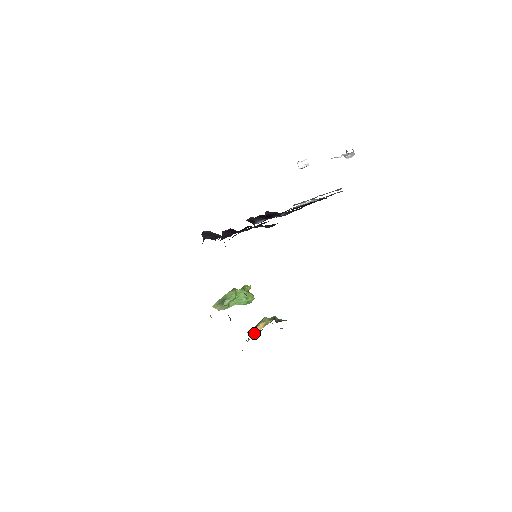
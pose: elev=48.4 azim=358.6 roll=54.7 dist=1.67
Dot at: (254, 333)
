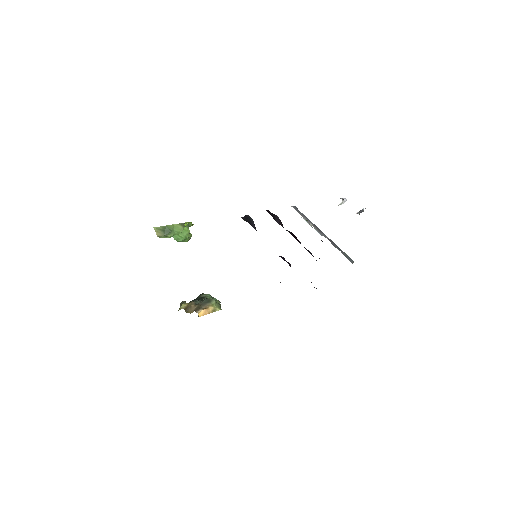
Dot at: (202, 315)
